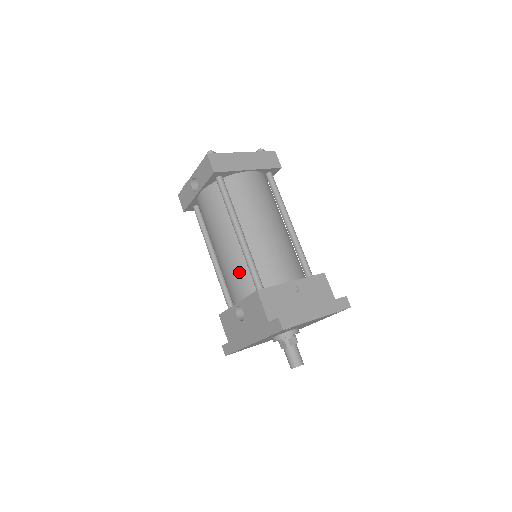
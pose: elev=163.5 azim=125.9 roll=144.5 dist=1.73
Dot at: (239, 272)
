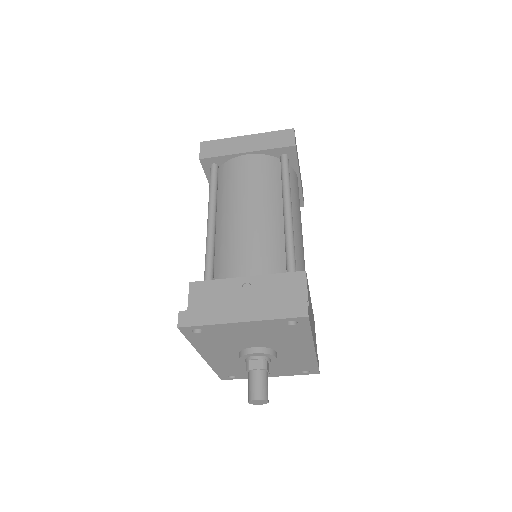
Dot at: occluded
